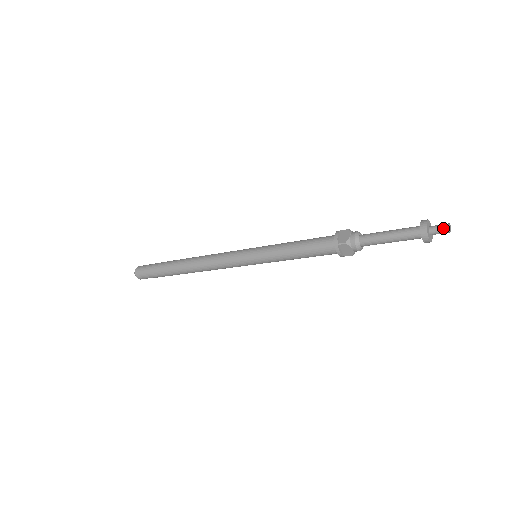
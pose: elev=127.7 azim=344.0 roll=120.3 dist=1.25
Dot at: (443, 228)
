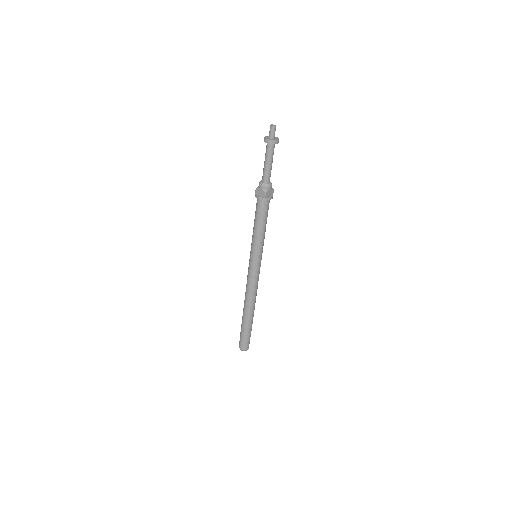
Dot at: (270, 129)
